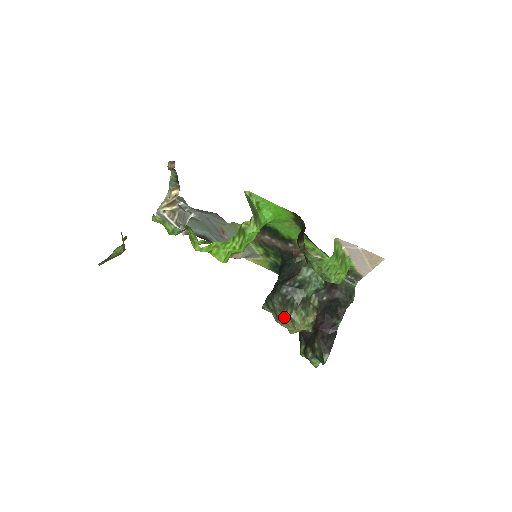
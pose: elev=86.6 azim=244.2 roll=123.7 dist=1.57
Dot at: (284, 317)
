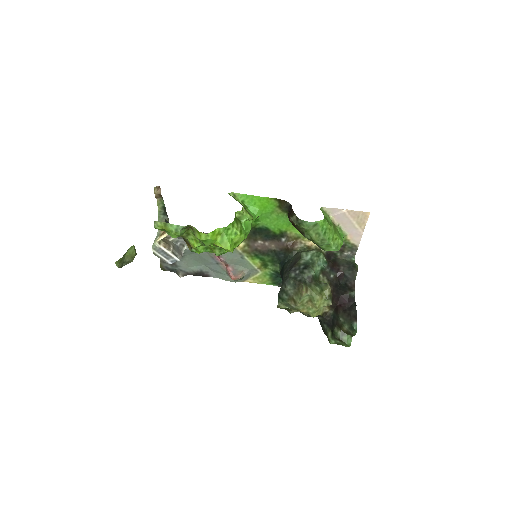
Dot at: (302, 295)
